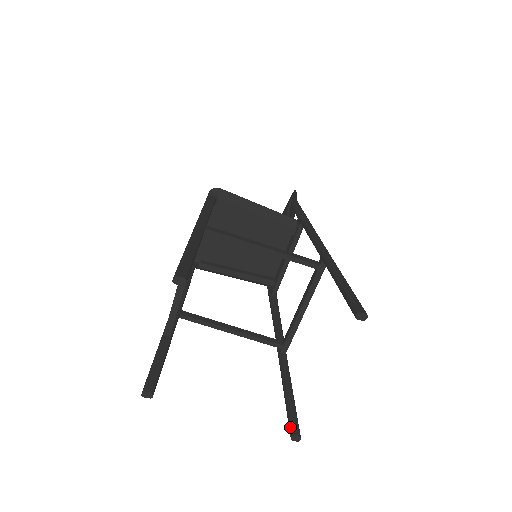
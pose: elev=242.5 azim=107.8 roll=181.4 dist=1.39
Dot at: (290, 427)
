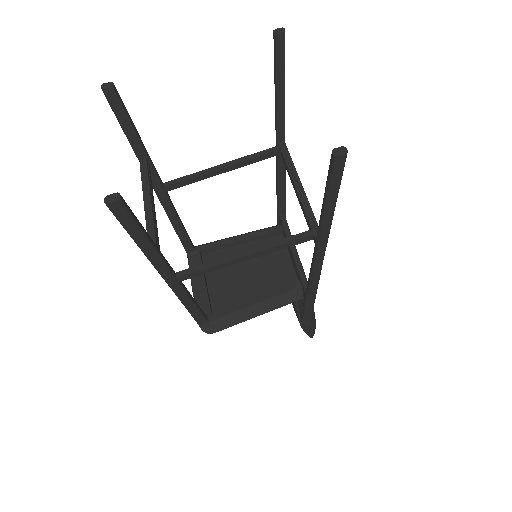
Dot at: occluded
